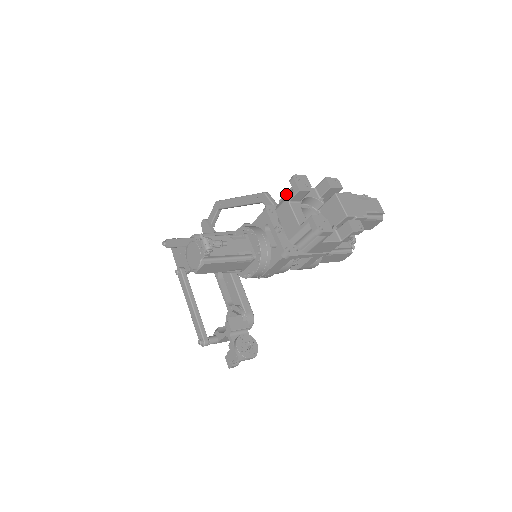
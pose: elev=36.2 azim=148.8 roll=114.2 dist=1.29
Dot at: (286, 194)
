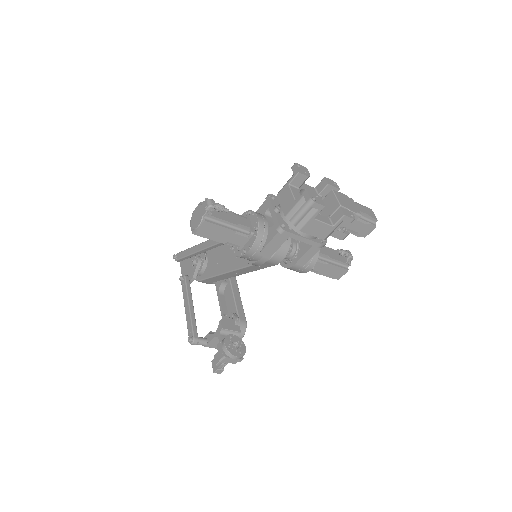
Dot at: occluded
